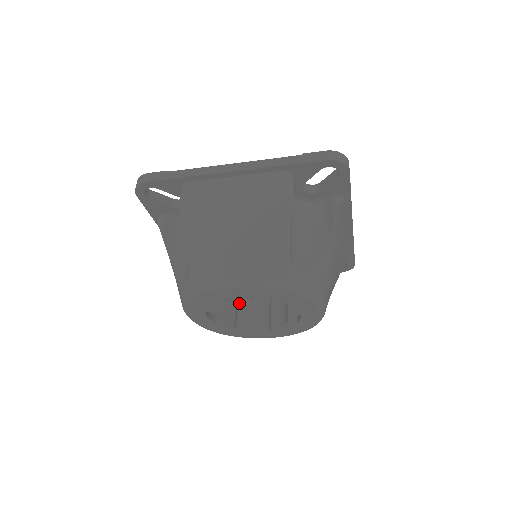
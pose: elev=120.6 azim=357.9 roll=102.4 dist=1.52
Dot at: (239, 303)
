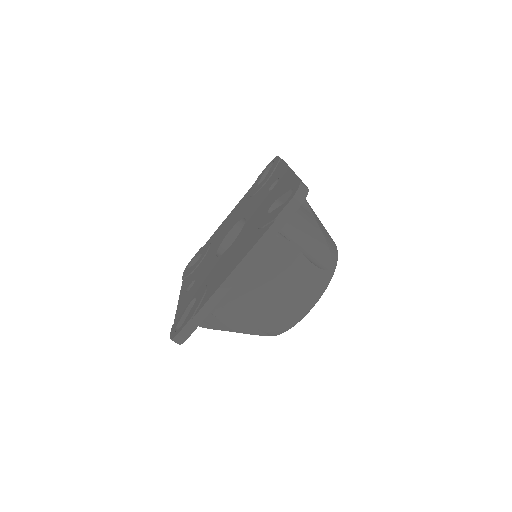
Dot at: occluded
